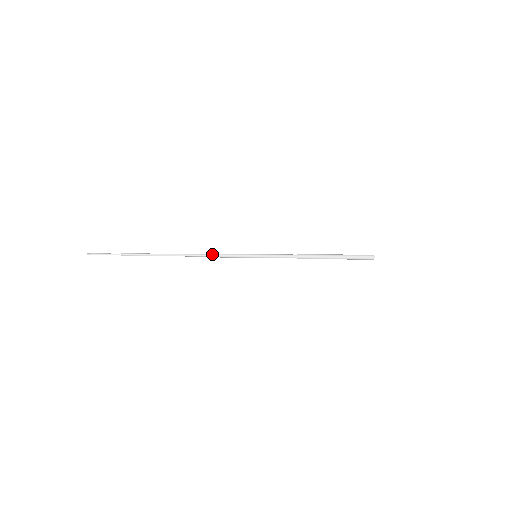
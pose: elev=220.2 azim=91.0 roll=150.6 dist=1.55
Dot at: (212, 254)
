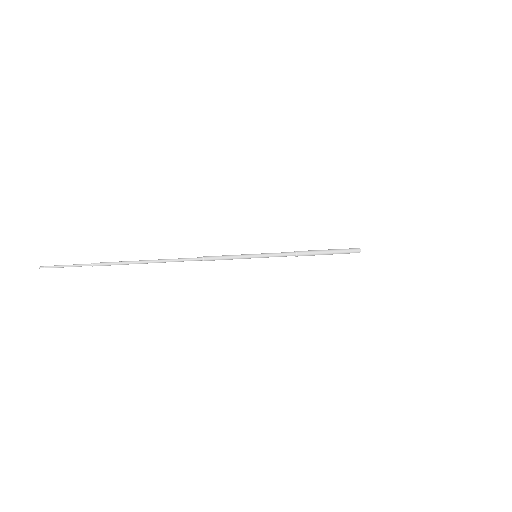
Dot at: (210, 257)
